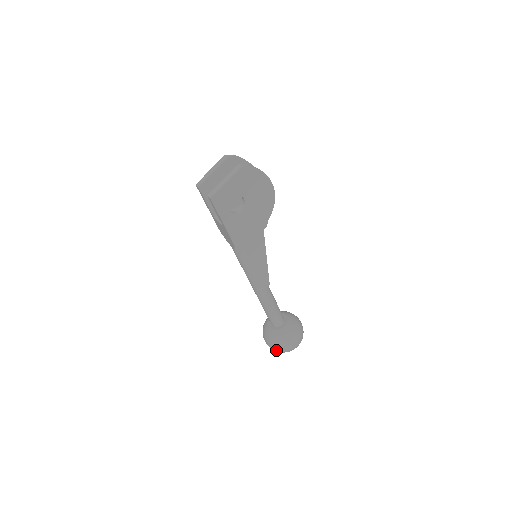
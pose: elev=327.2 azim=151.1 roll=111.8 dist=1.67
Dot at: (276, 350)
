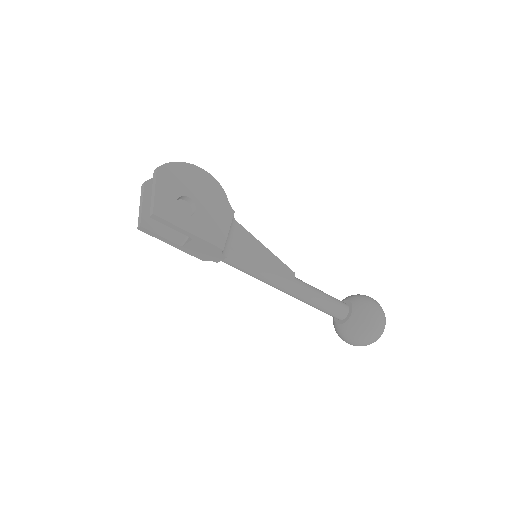
Dot at: (370, 339)
